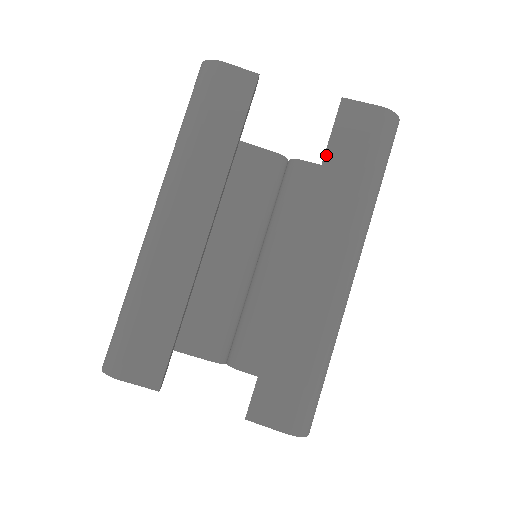
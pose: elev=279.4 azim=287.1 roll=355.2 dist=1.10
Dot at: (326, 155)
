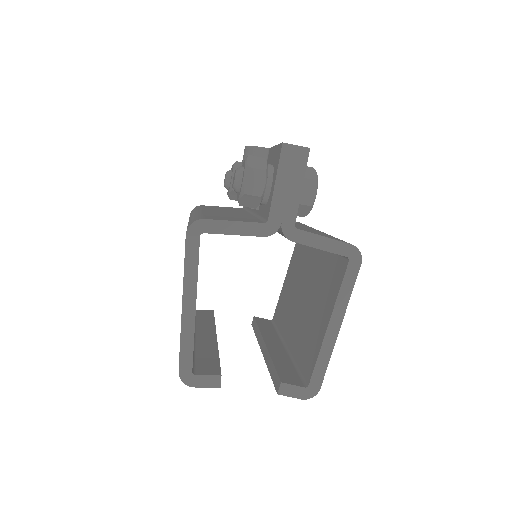
Dot at: occluded
